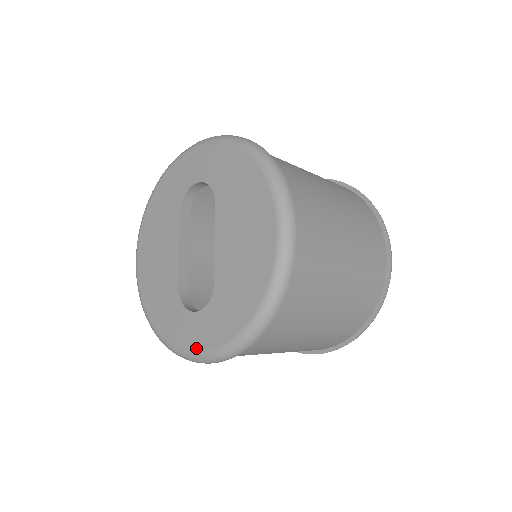
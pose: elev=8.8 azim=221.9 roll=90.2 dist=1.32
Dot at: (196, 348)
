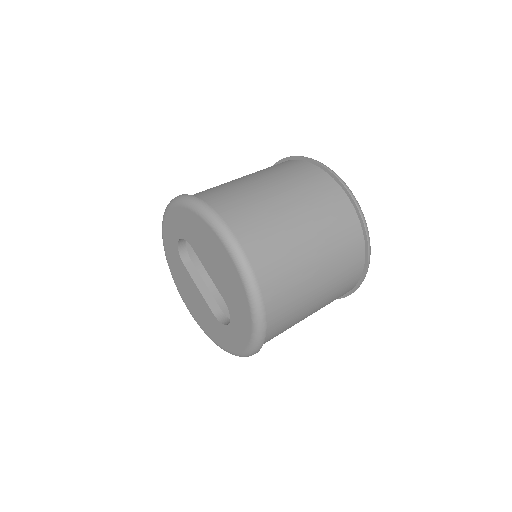
Dot at: (243, 347)
